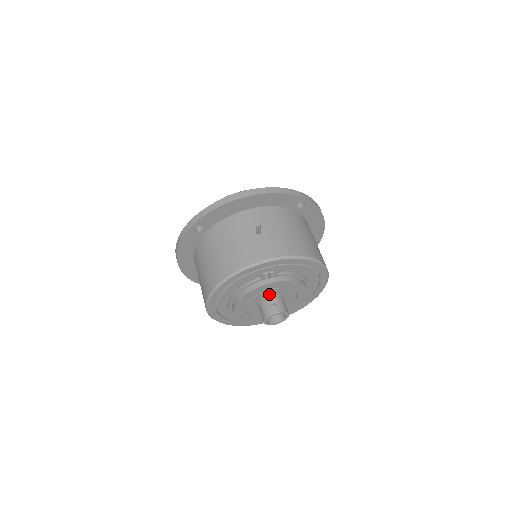
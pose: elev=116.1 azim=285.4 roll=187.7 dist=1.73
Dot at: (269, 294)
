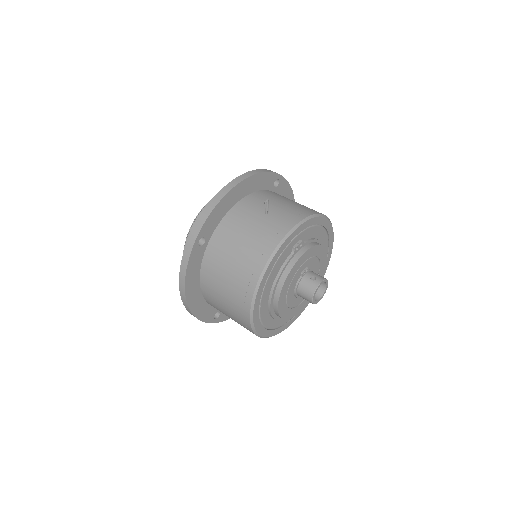
Dot at: (302, 270)
